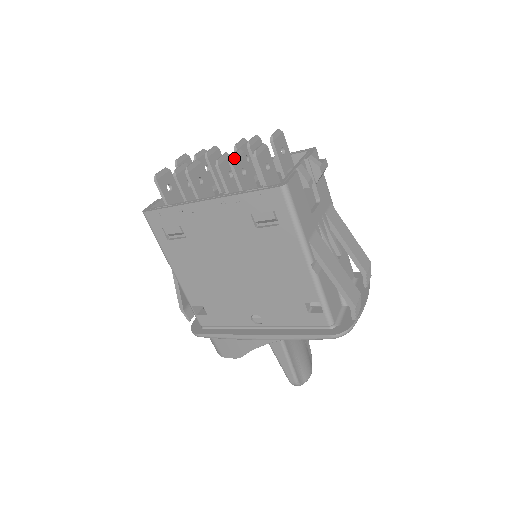
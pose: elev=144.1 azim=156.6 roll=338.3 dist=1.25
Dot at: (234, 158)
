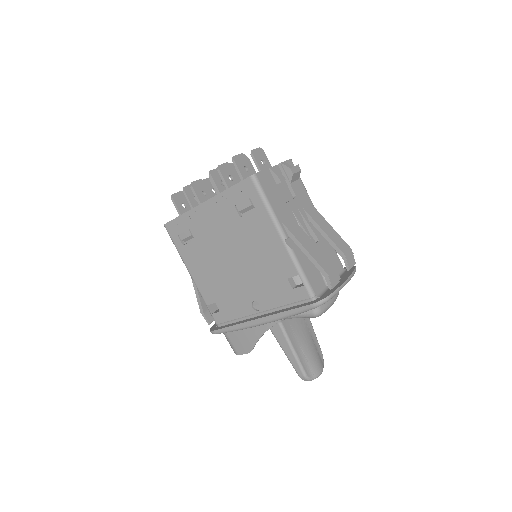
Dot at: (221, 167)
